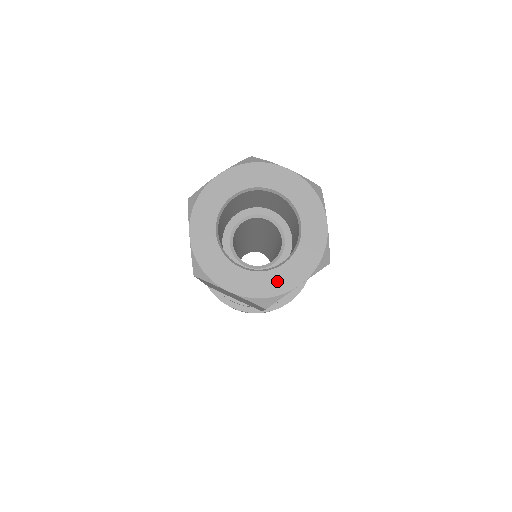
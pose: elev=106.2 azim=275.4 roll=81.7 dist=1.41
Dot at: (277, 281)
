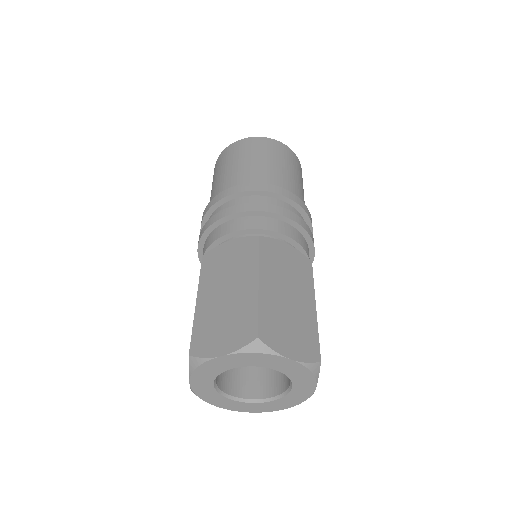
Dot at: (261, 408)
